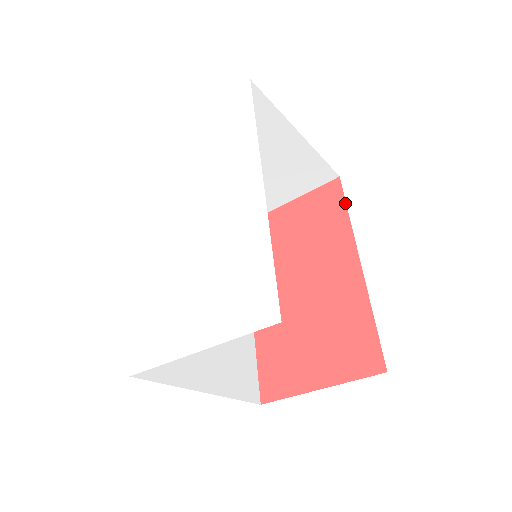
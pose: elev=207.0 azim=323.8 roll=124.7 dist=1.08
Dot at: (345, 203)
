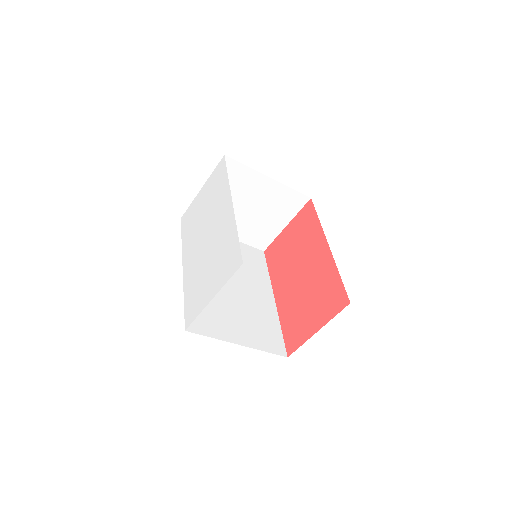
Dot at: (316, 213)
